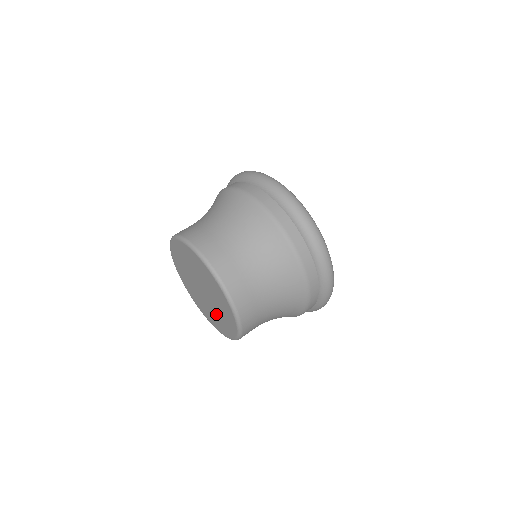
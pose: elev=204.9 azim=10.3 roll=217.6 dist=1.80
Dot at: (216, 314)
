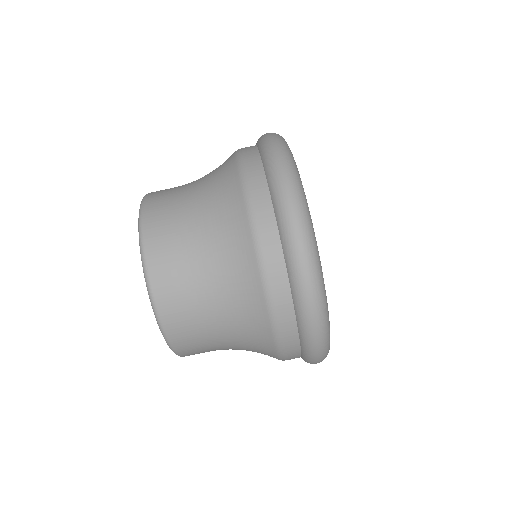
Dot at: occluded
